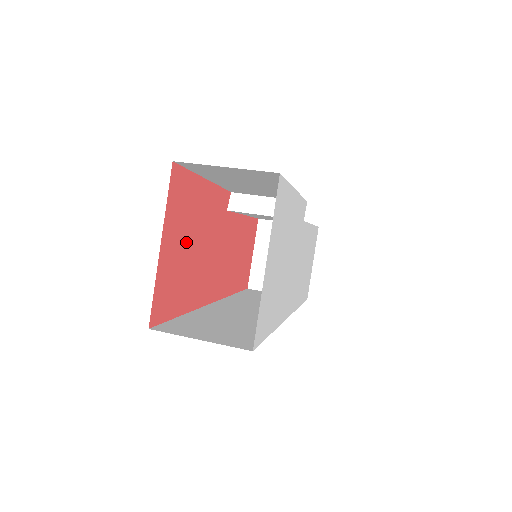
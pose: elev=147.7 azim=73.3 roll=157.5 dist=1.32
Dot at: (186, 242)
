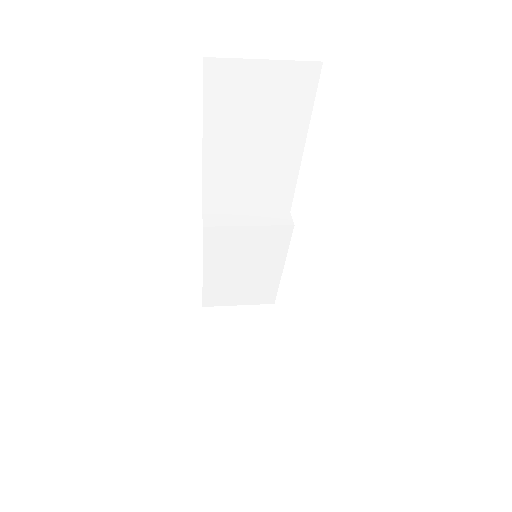
Dot at: occluded
